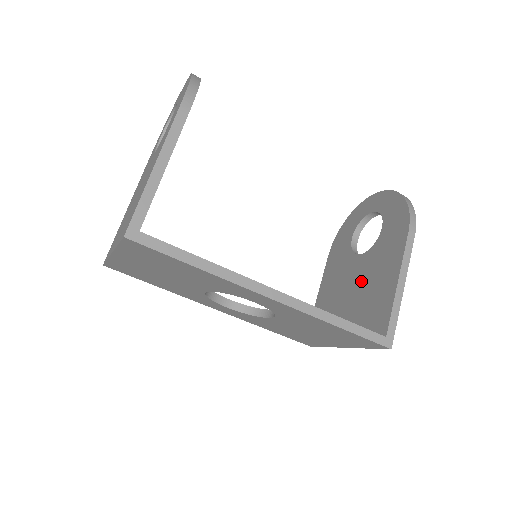
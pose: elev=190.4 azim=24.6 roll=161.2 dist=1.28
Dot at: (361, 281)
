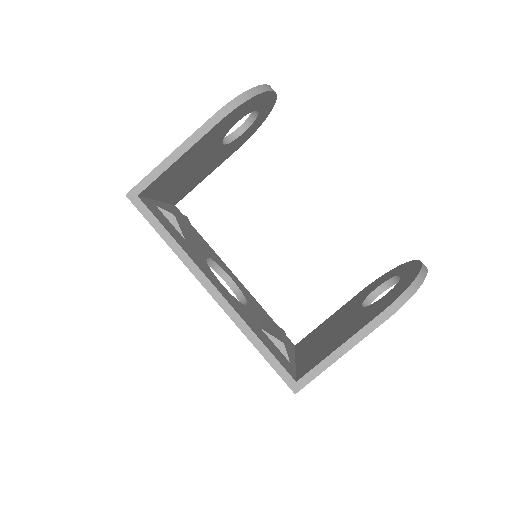
Dot at: (339, 328)
